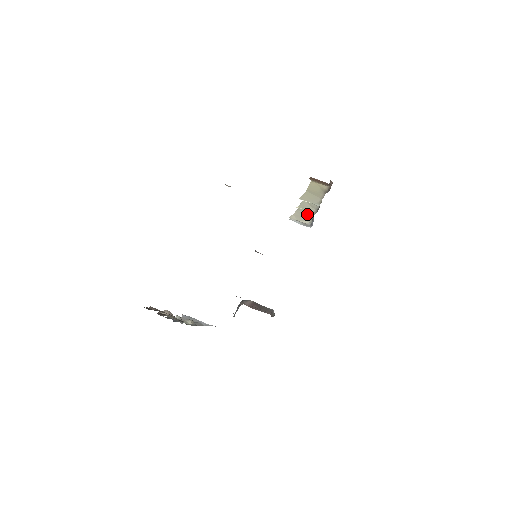
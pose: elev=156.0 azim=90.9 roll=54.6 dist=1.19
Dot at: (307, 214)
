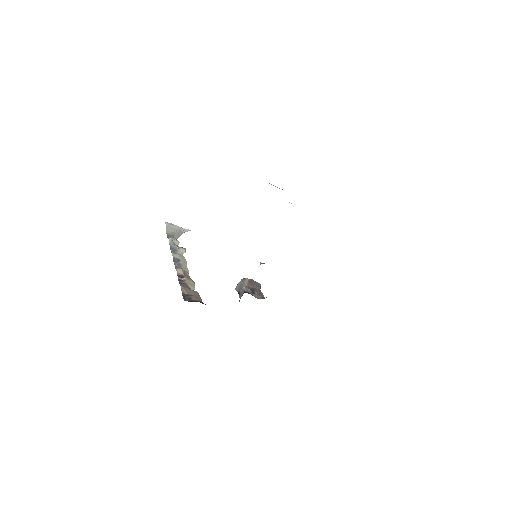
Dot at: occluded
